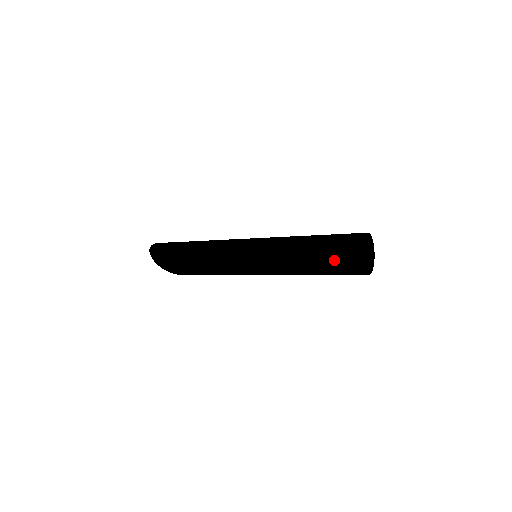
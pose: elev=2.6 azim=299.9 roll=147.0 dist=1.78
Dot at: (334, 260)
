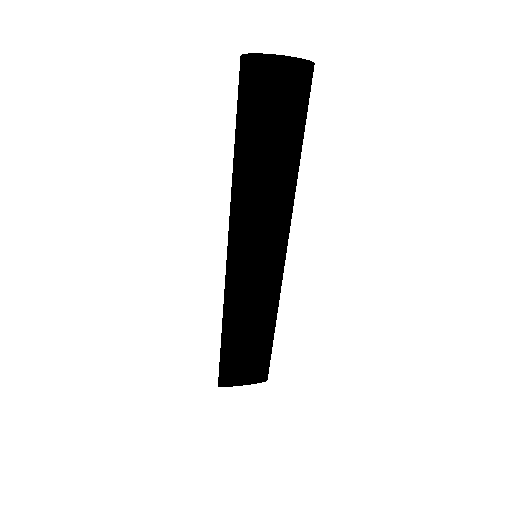
Dot at: (237, 109)
